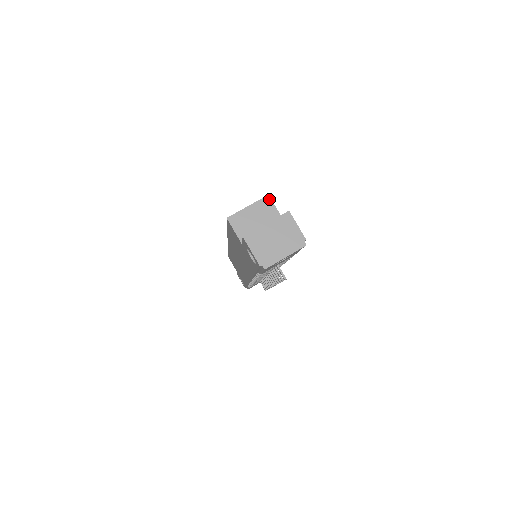
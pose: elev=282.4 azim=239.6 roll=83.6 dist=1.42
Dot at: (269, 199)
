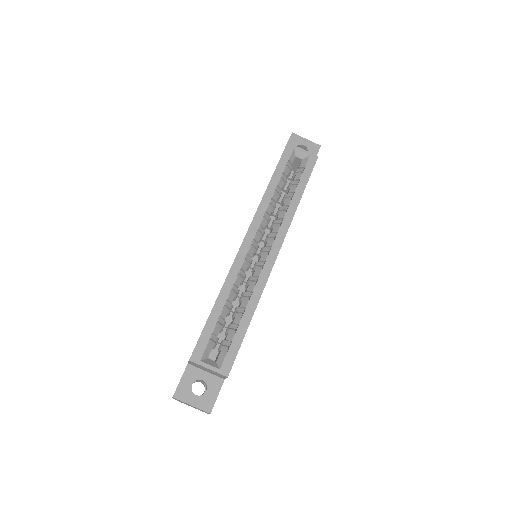
Dot at: (226, 377)
